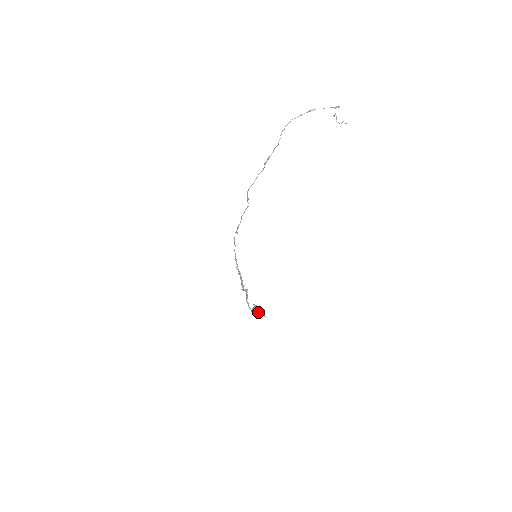
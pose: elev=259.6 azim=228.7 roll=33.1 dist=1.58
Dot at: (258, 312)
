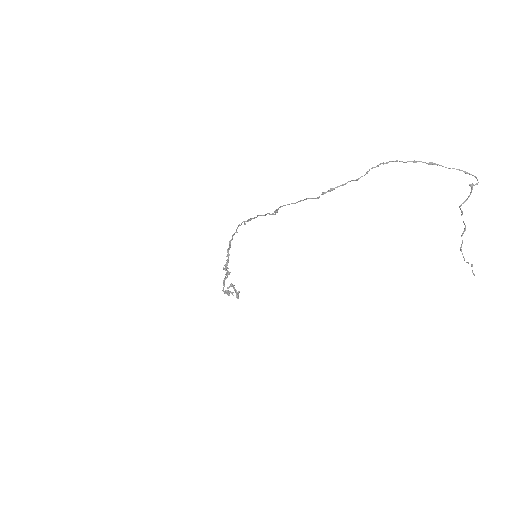
Dot at: occluded
